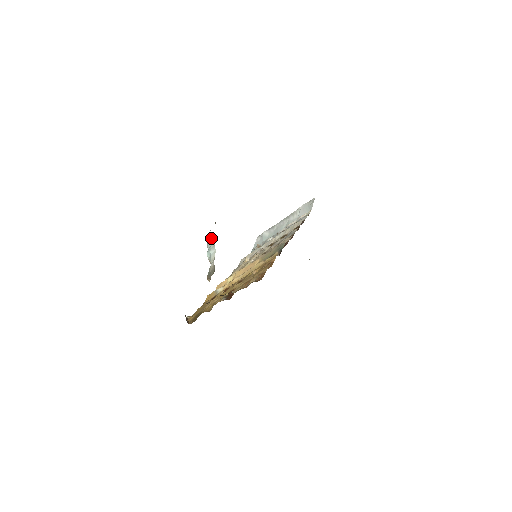
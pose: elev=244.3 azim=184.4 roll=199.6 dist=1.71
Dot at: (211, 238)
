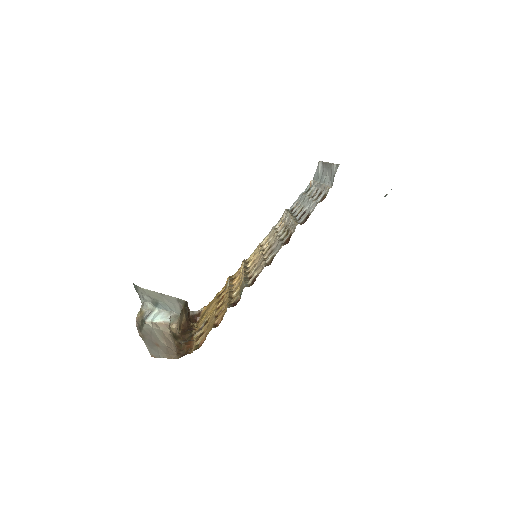
Dot at: (148, 314)
